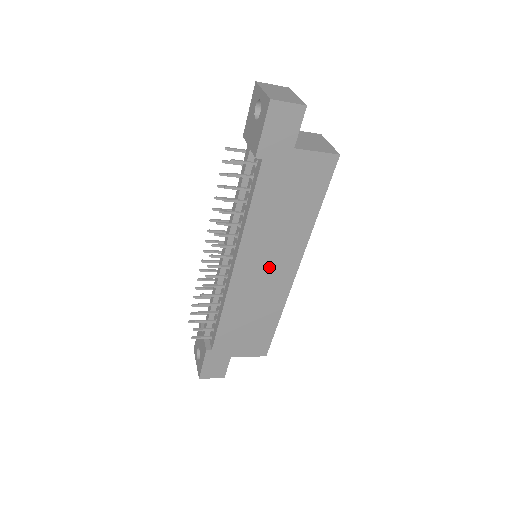
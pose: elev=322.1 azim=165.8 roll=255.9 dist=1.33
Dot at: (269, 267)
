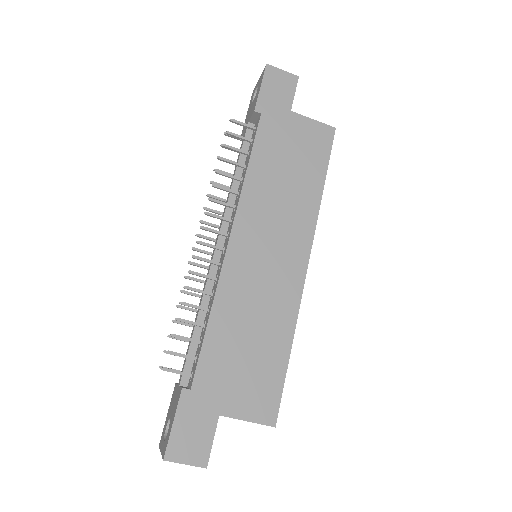
Dot at: (273, 249)
